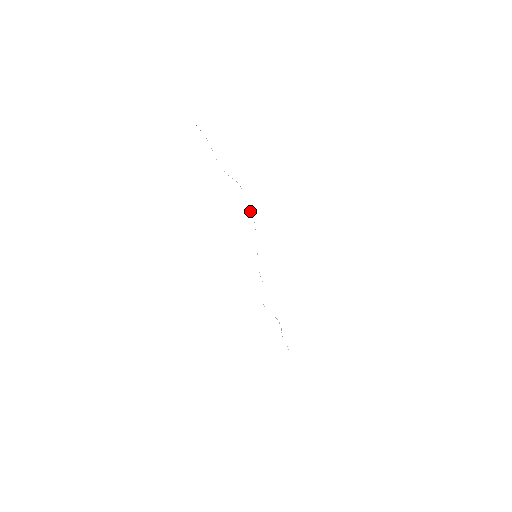
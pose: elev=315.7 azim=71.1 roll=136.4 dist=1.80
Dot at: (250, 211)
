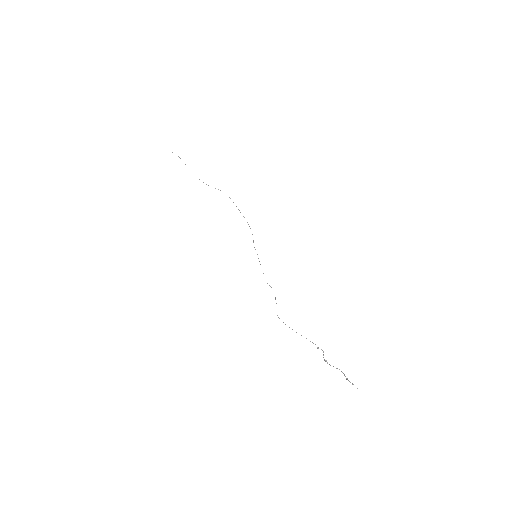
Dot at: occluded
